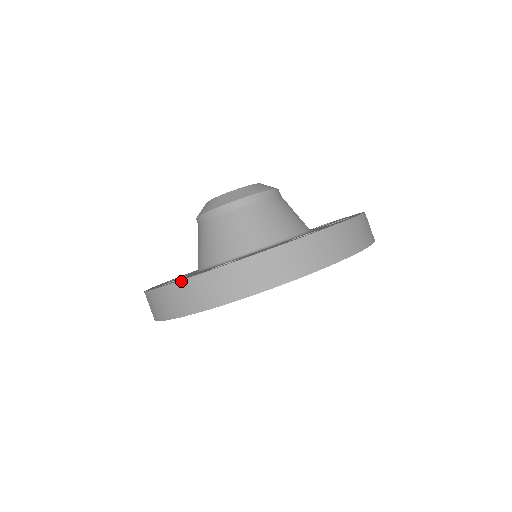
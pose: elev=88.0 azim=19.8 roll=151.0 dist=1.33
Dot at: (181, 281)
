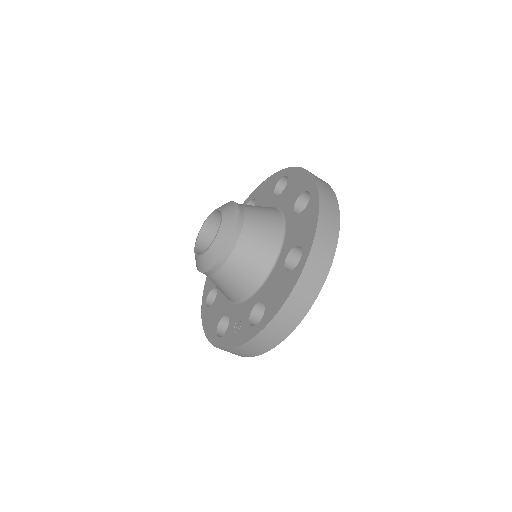
Dot at: (240, 346)
